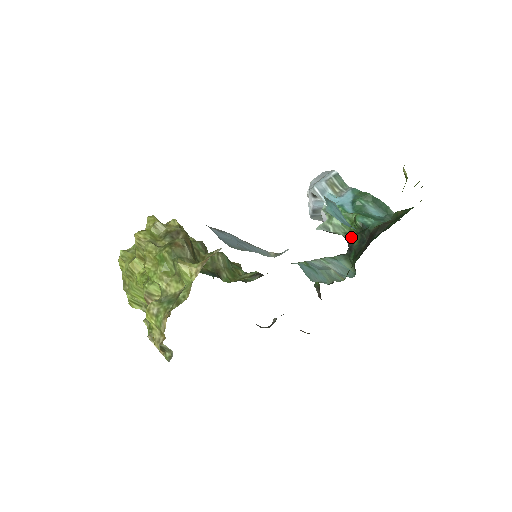
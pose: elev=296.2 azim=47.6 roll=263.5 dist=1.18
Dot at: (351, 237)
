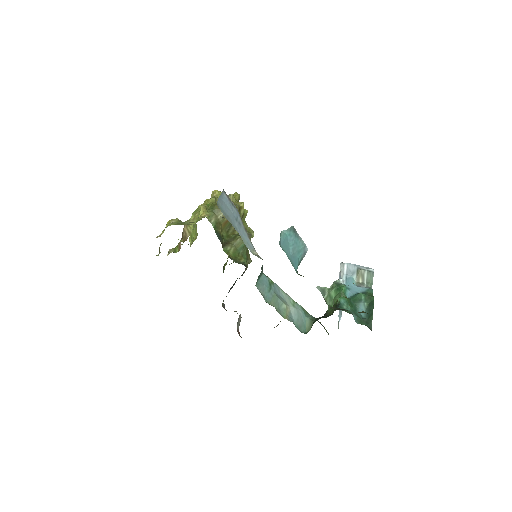
Dot at: (330, 311)
